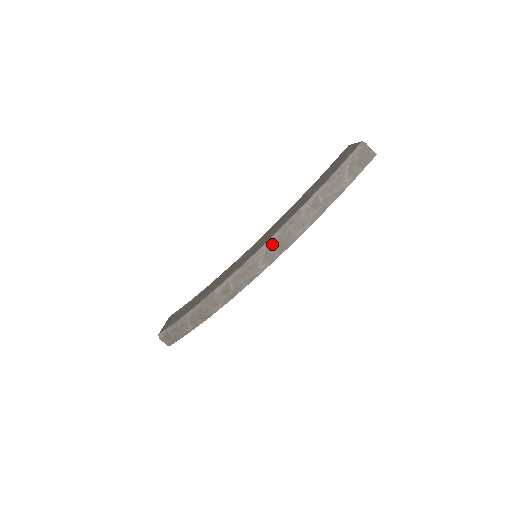
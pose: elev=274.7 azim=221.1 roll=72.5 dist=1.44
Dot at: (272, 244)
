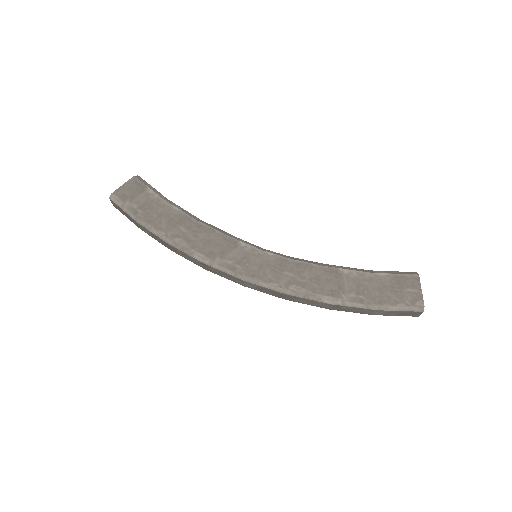
Dot at: (275, 291)
